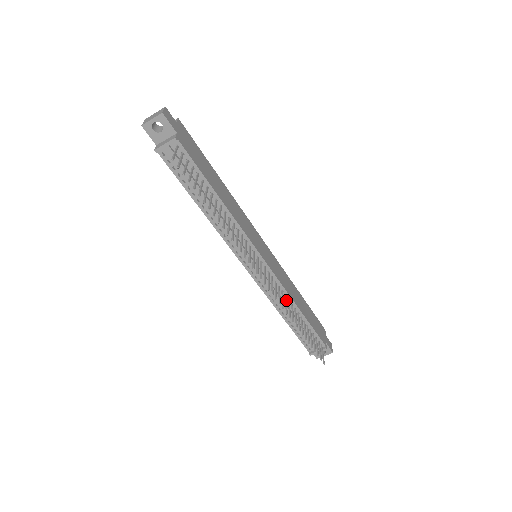
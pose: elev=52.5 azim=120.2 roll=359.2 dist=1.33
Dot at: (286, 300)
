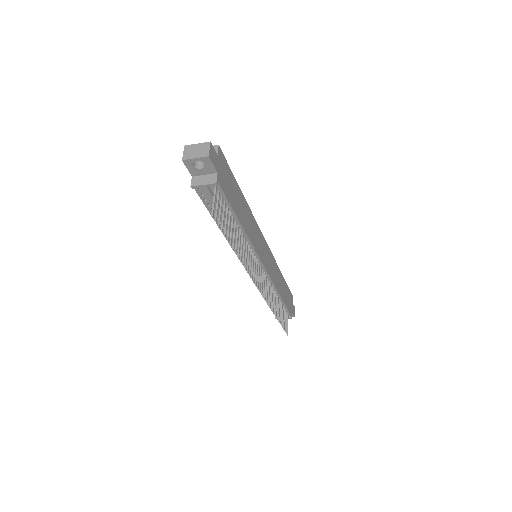
Dot at: (272, 293)
